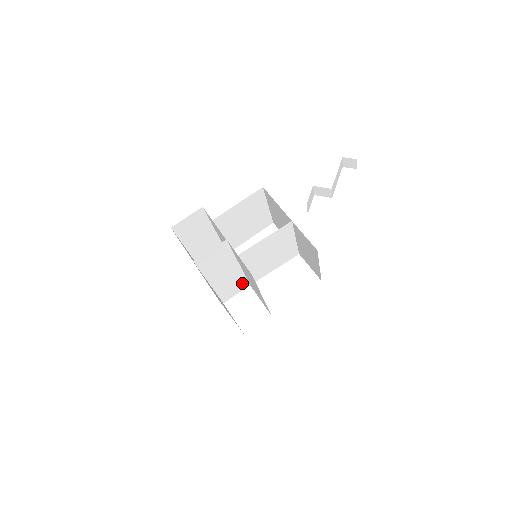
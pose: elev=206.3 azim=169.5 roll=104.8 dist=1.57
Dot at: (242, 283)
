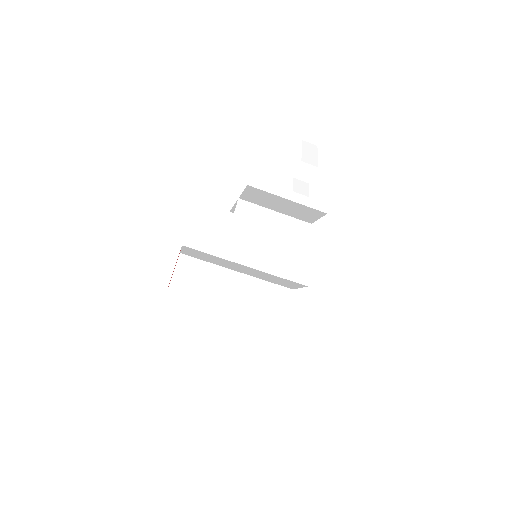
Dot at: (275, 292)
